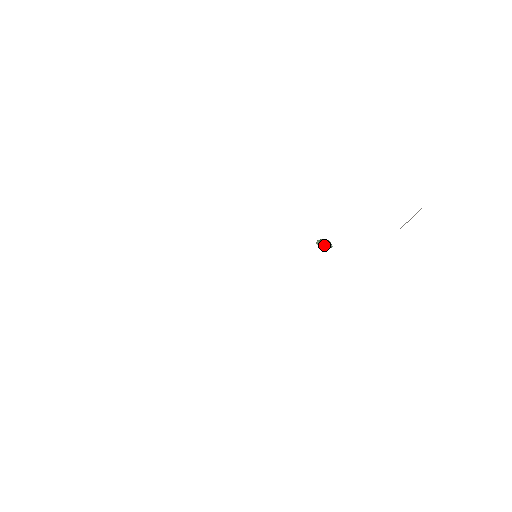
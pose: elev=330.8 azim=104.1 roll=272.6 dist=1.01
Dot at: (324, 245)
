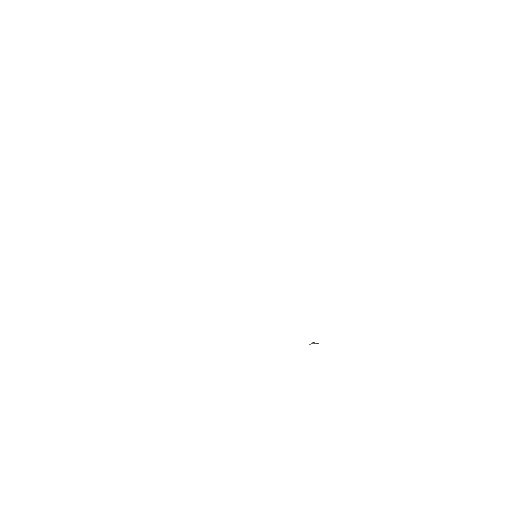
Dot at: (315, 343)
